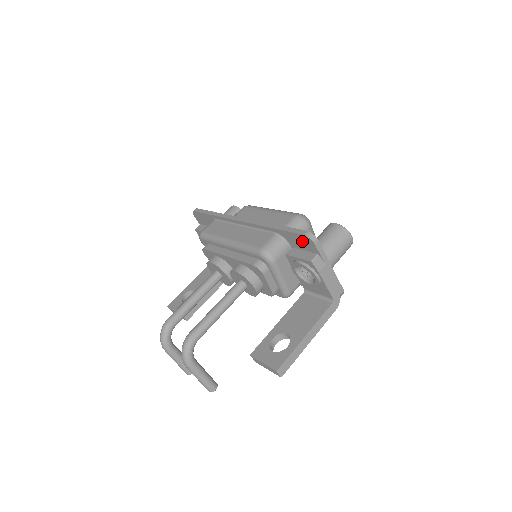
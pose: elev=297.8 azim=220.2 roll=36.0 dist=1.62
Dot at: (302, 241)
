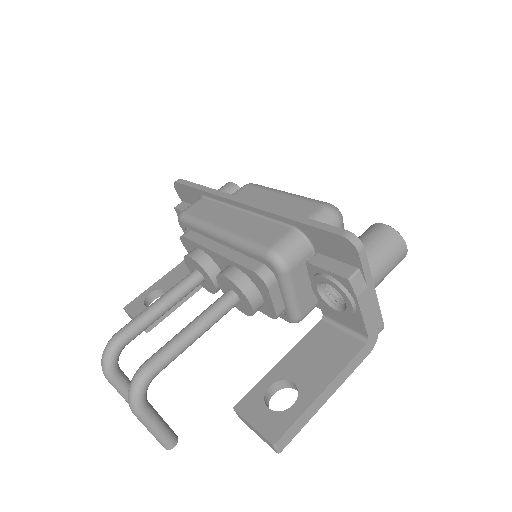
Dot at: (337, 245)
